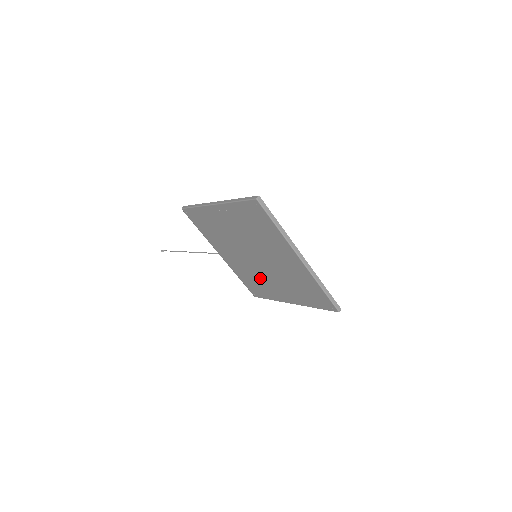
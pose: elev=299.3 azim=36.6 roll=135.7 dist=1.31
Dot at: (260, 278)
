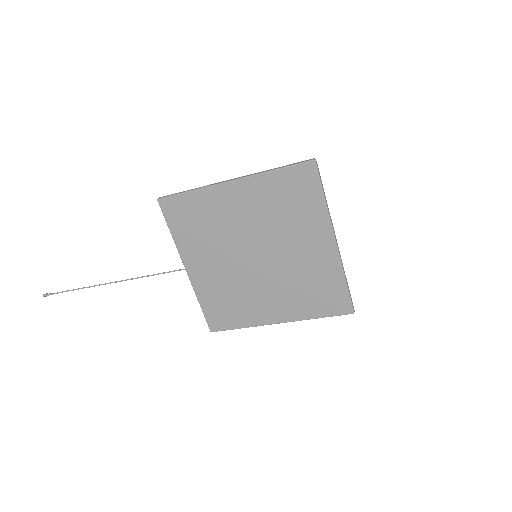
Dot at: (244, 292)
